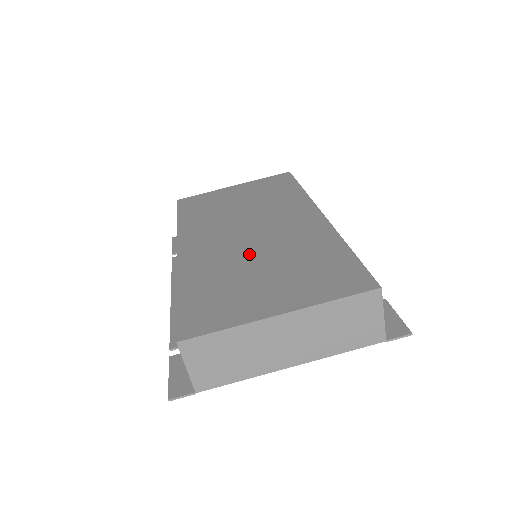
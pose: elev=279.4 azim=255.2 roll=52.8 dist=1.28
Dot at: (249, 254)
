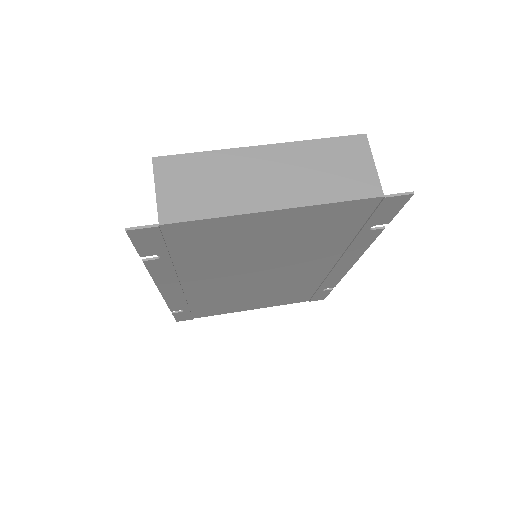
Dot at: occluded
